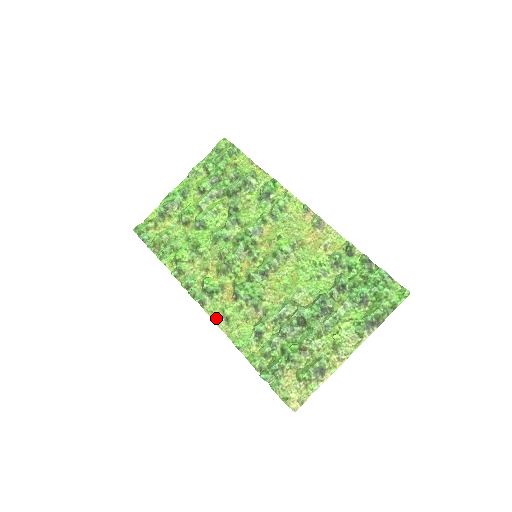
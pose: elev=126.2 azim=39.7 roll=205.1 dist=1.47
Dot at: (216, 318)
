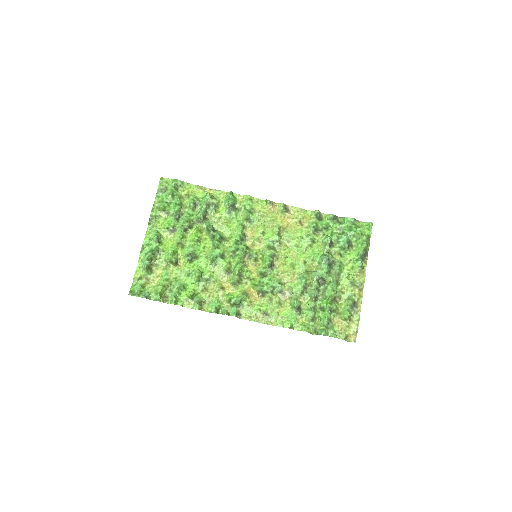
Dot at: (257, 319)
